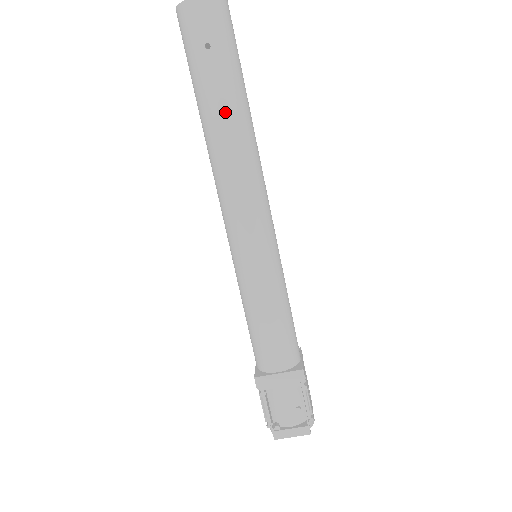
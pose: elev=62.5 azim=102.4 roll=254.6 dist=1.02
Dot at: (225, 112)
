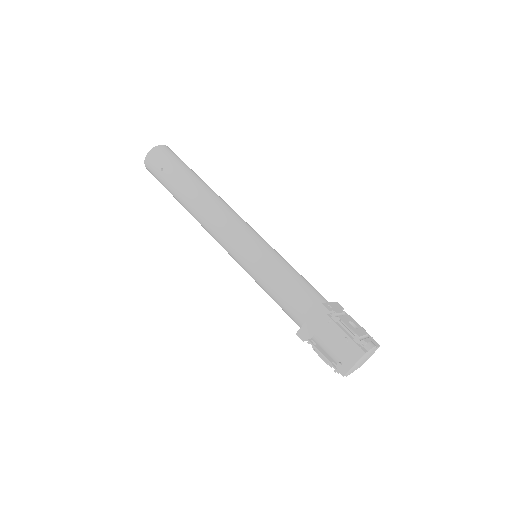
Dot at: (185, 190)
